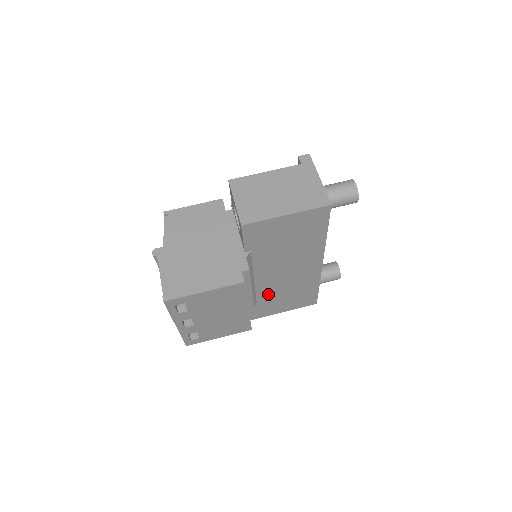
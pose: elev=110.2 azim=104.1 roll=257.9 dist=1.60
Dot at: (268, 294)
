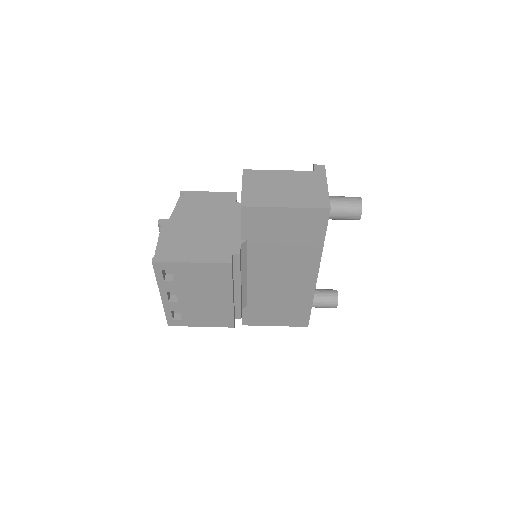
Dot at: (260, 298)
